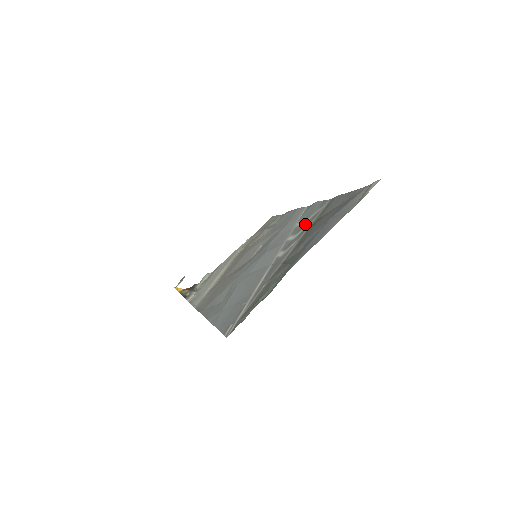
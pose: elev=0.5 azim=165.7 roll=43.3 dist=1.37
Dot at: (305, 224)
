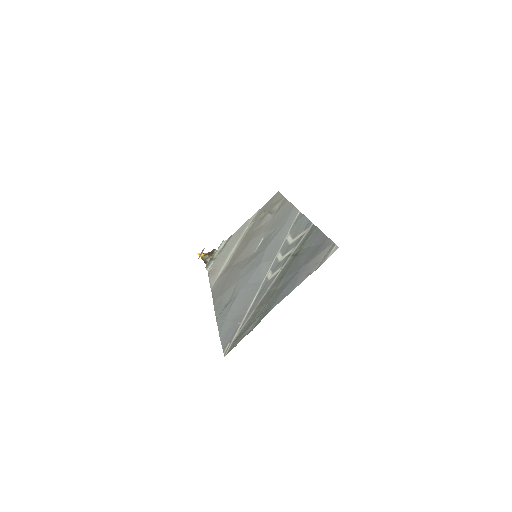
Dot at: (291, 246)
